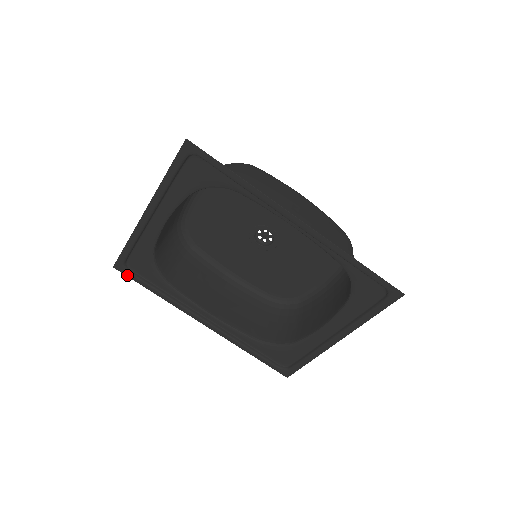
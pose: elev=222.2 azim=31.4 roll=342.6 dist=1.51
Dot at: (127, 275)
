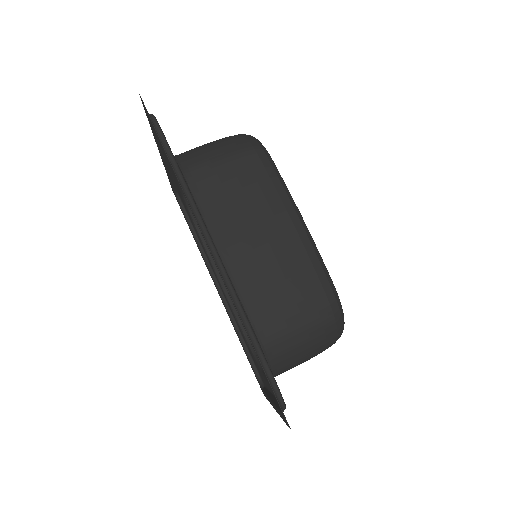
Dot at: (179, 204)
